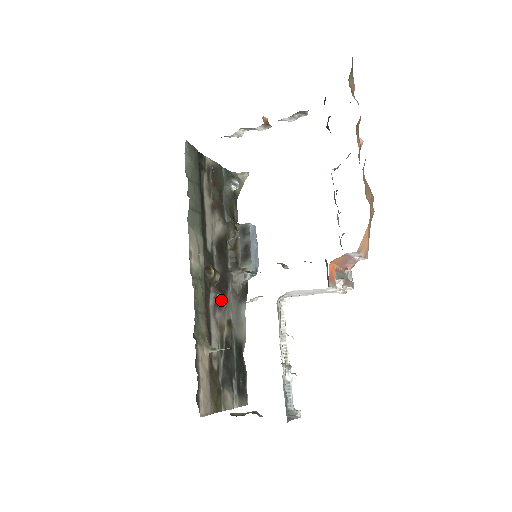
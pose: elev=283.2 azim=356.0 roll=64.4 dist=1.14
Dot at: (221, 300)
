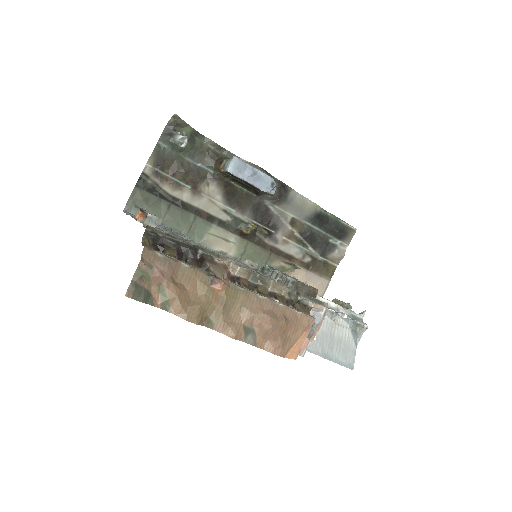
Dot at: (272, 225)
